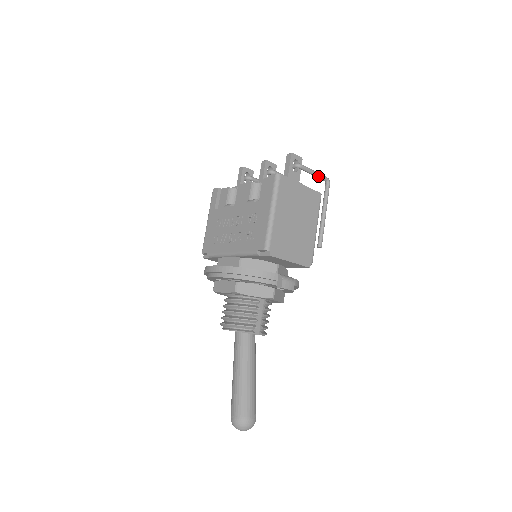
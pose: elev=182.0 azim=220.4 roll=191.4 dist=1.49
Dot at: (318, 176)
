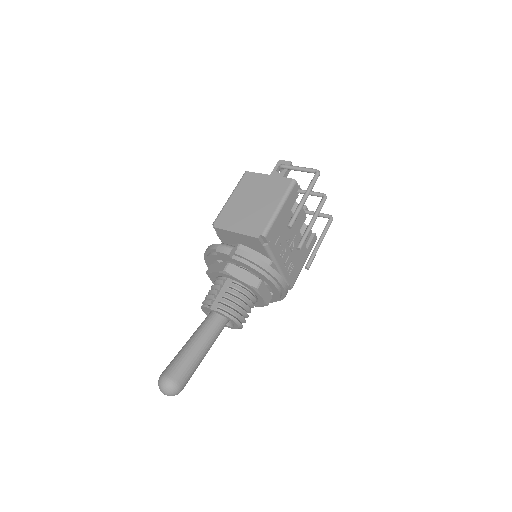
Dot at: (303, 170)
